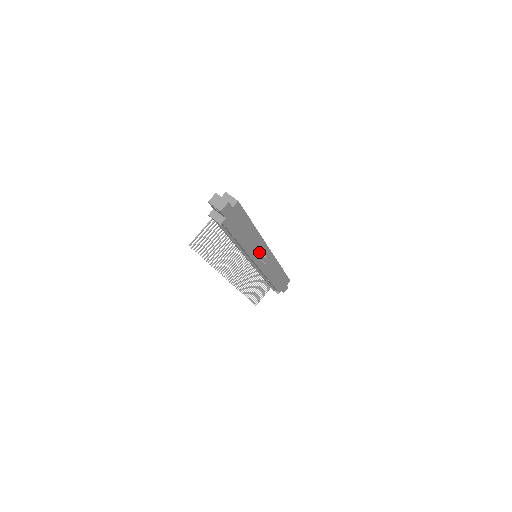
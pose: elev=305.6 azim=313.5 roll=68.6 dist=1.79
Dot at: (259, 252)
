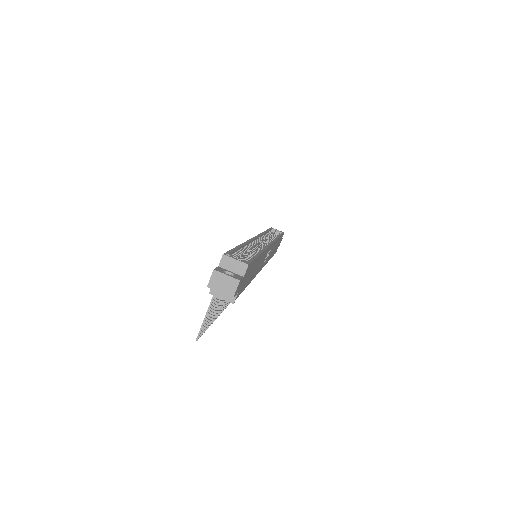
Dot at: (264, 259)
